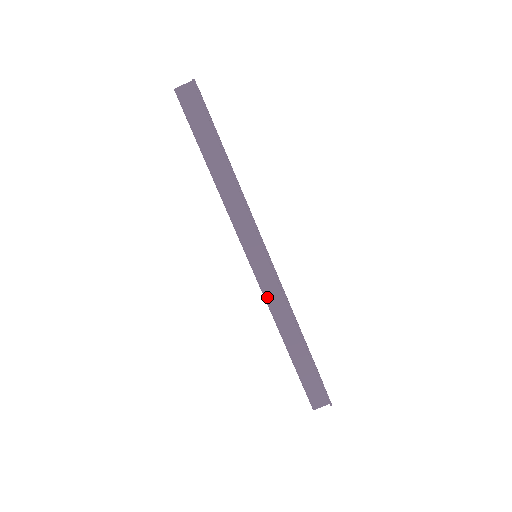
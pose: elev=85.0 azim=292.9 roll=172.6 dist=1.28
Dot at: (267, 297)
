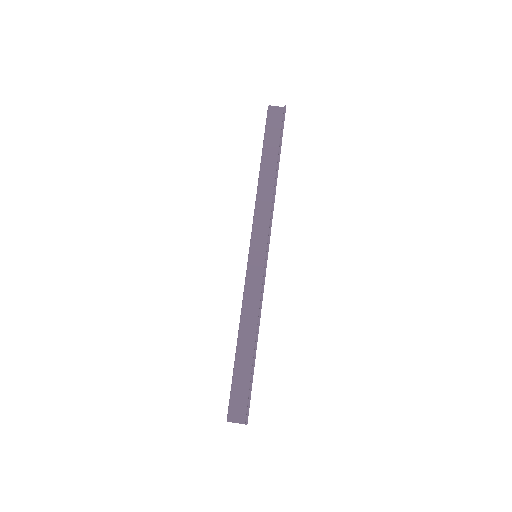
Dot at: (247, 287)
